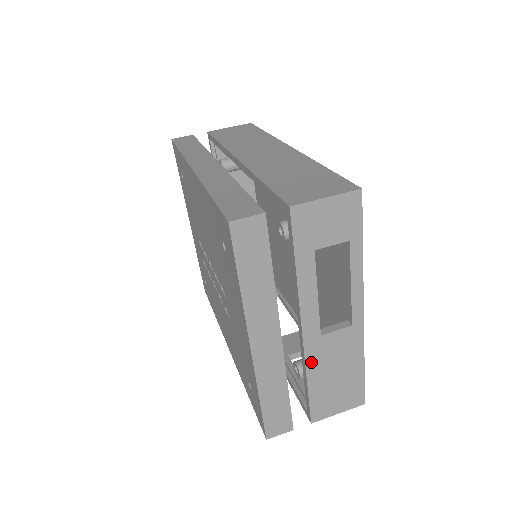
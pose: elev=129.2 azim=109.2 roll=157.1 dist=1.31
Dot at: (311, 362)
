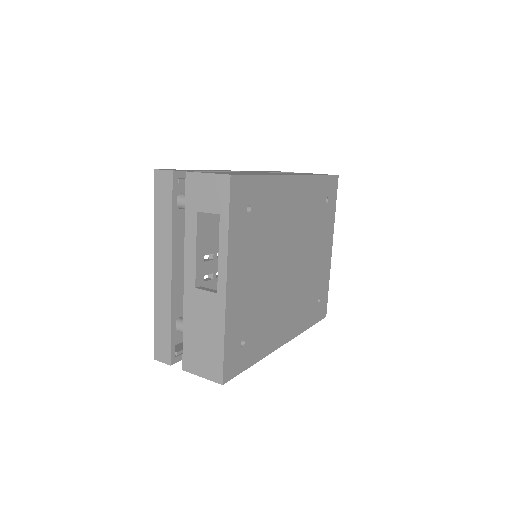
Dot at: (187, 308)
